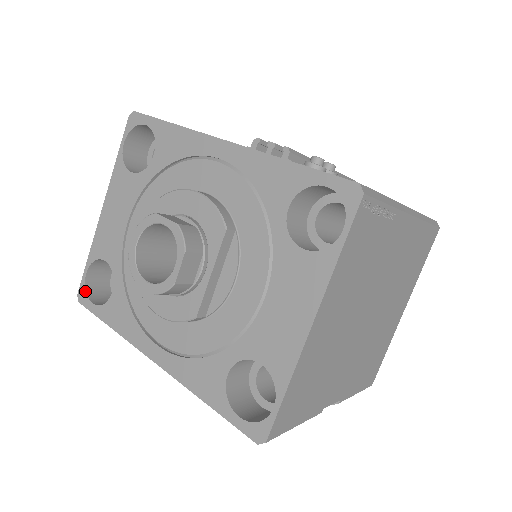
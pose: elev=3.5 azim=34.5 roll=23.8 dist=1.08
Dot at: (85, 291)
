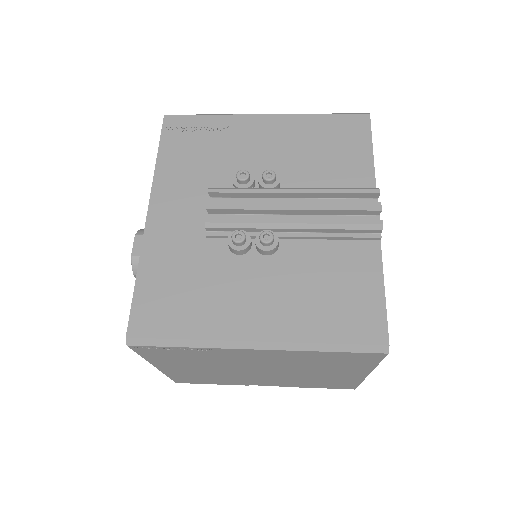
Dot at: occluded
